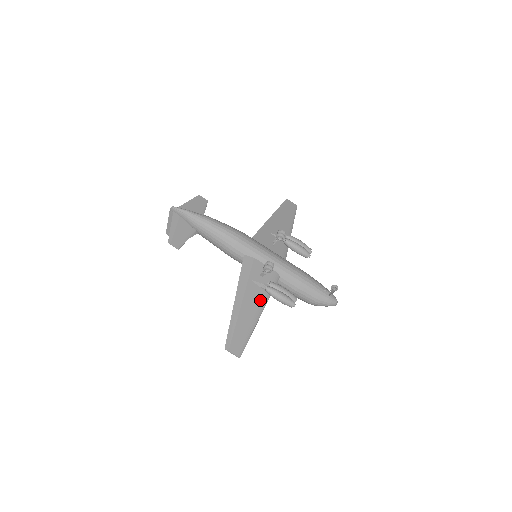
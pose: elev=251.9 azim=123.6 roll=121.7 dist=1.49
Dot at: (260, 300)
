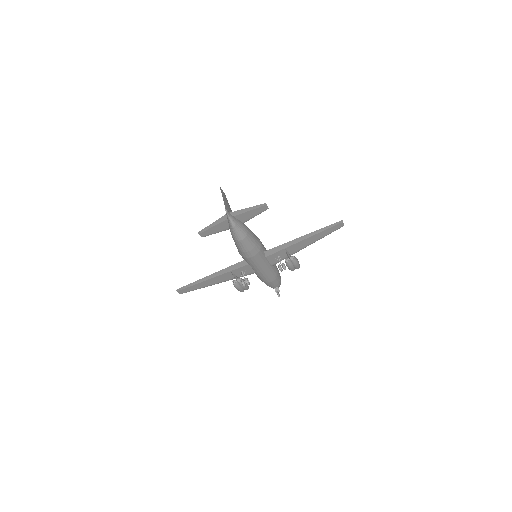
Dot at: (225, 280)
